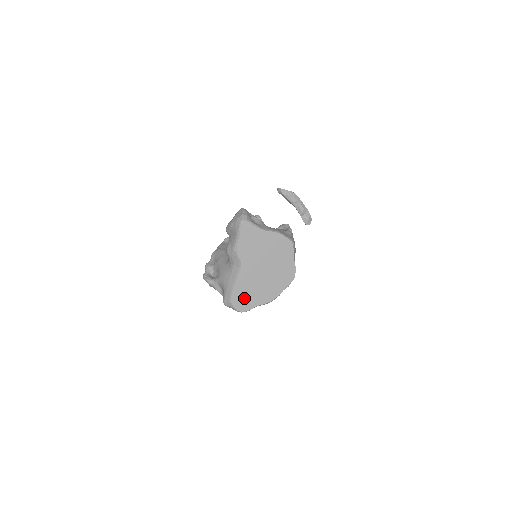
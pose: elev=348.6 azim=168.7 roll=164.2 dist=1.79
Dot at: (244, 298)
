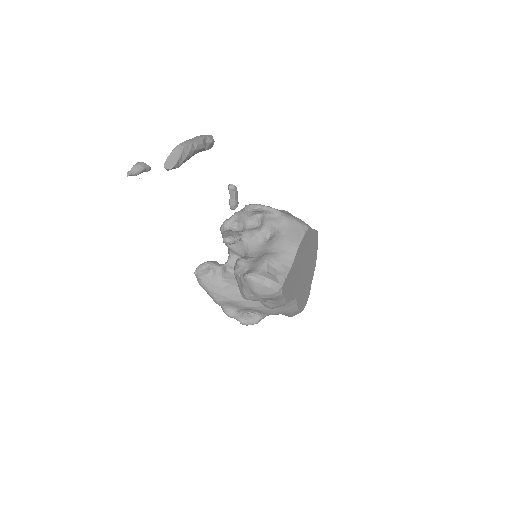
Dot at: (305, 297)
